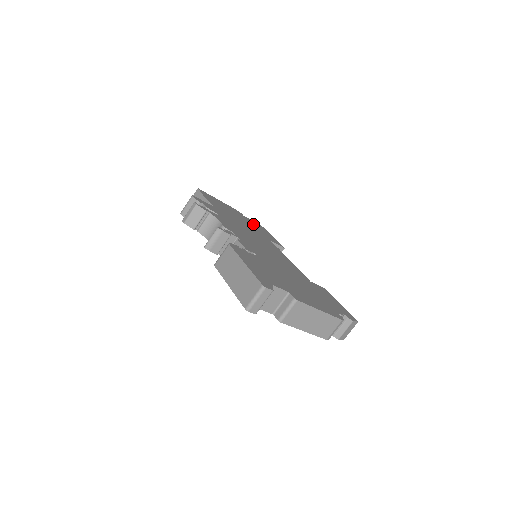
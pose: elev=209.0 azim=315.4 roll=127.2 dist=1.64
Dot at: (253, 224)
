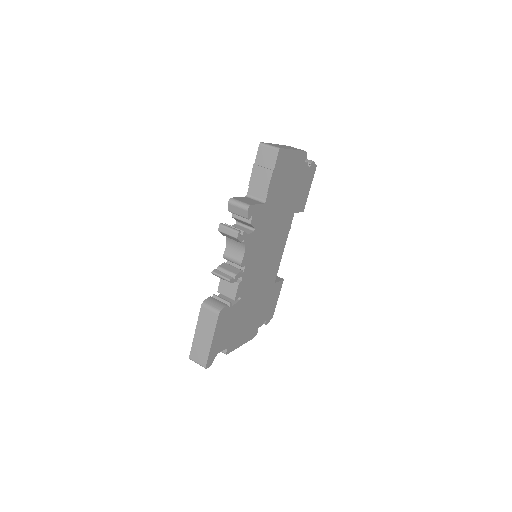
Dot at: (302, 181)
